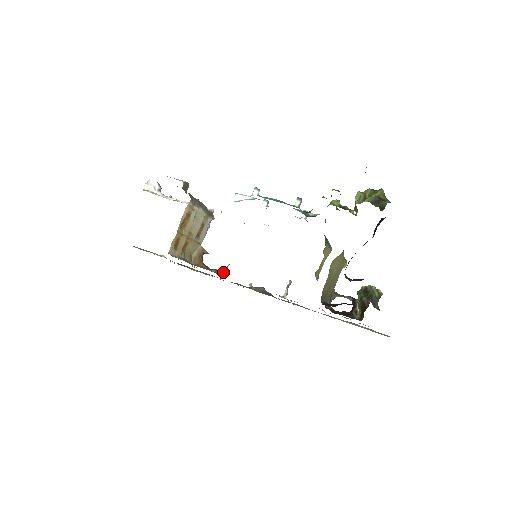
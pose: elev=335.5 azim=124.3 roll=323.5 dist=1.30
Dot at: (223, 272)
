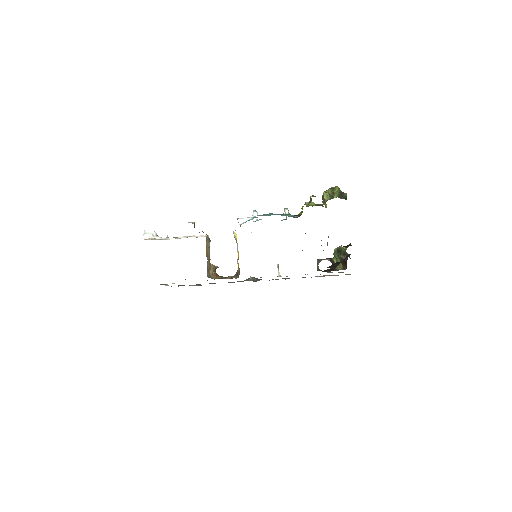
Dot at: (236, 276)
